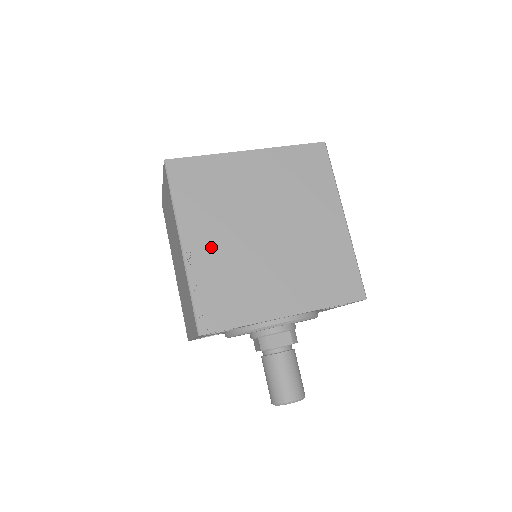
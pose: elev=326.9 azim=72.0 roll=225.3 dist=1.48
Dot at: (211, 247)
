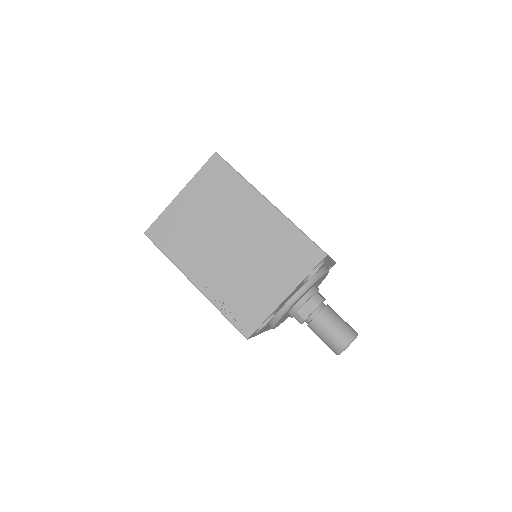
Dot at: occluded
